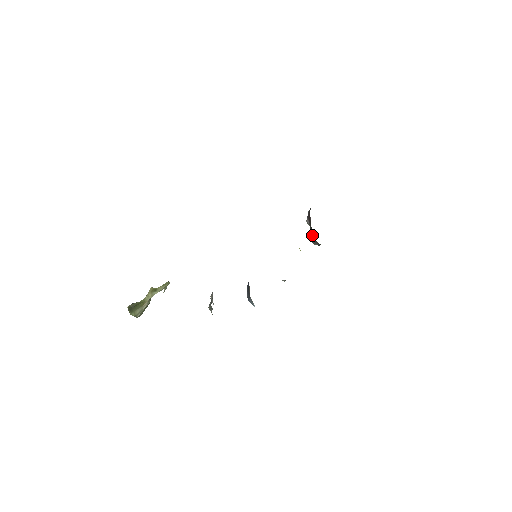
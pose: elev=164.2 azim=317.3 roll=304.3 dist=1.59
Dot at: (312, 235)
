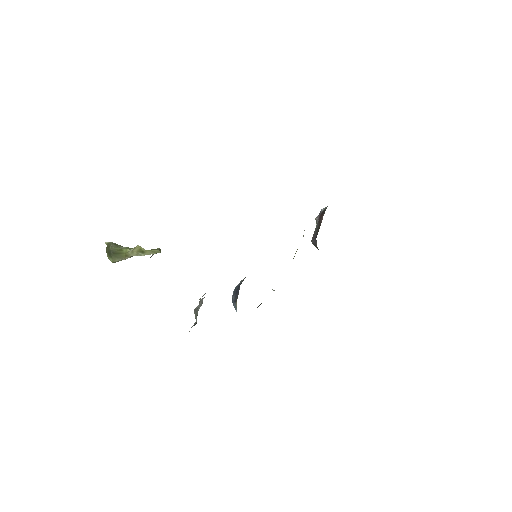
Dot at: occluded
